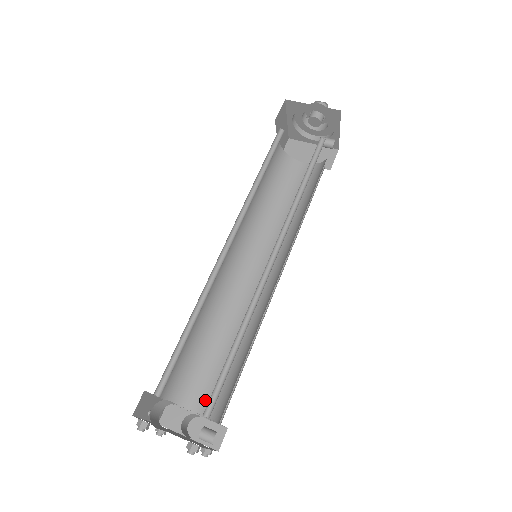
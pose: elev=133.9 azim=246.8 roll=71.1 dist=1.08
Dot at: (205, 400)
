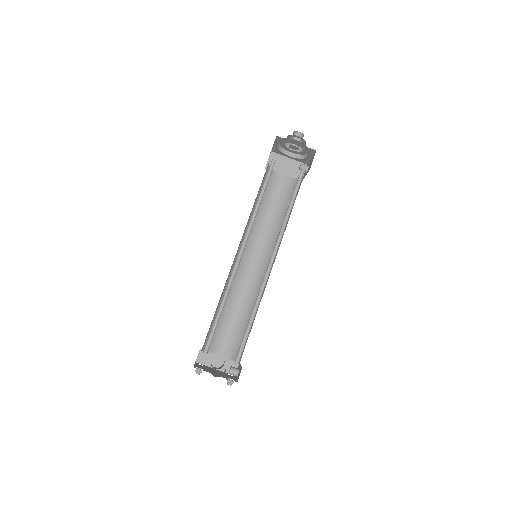
Dot at: (225, 347)
